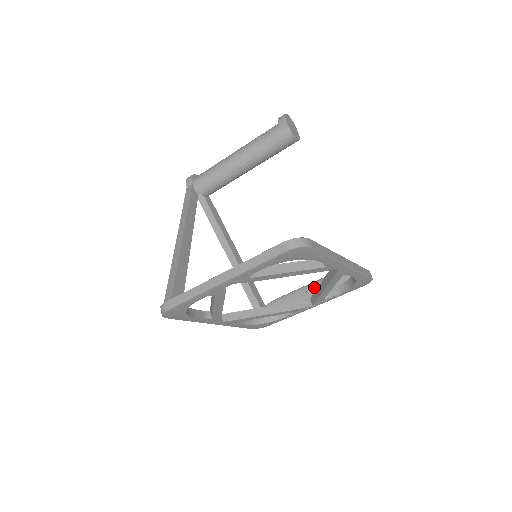
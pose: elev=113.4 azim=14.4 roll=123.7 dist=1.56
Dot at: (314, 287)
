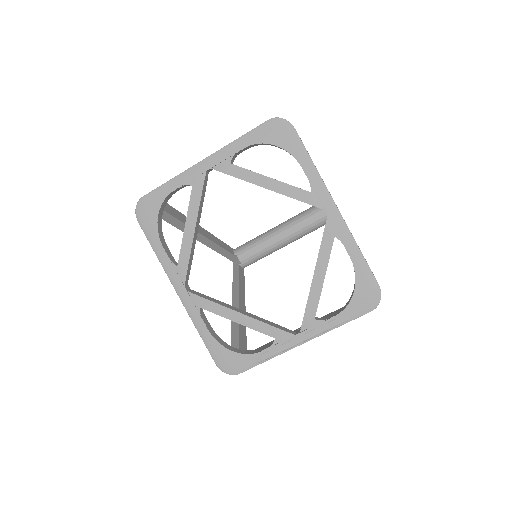
Dot at: occluded
